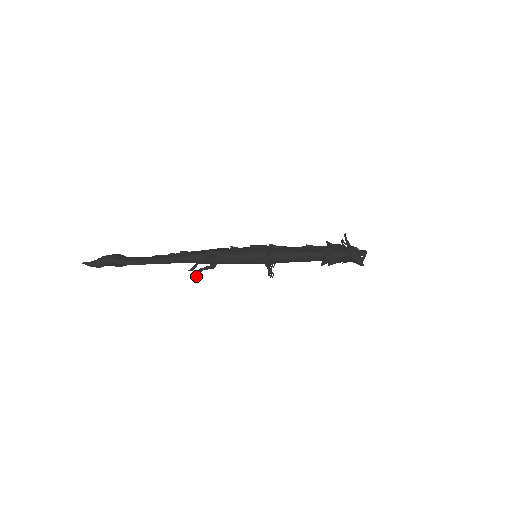
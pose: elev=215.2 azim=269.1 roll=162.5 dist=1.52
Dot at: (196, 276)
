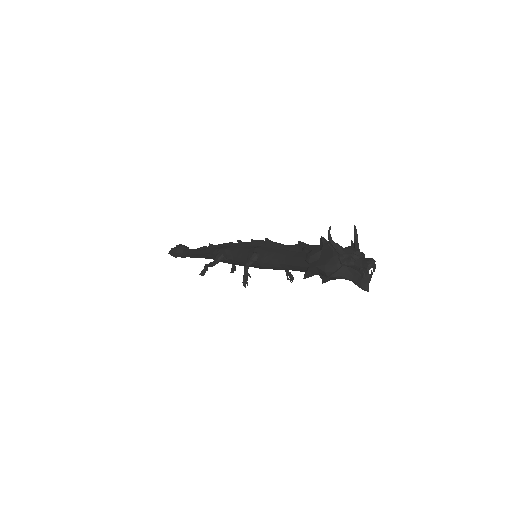
Dot at: (231, 271)
